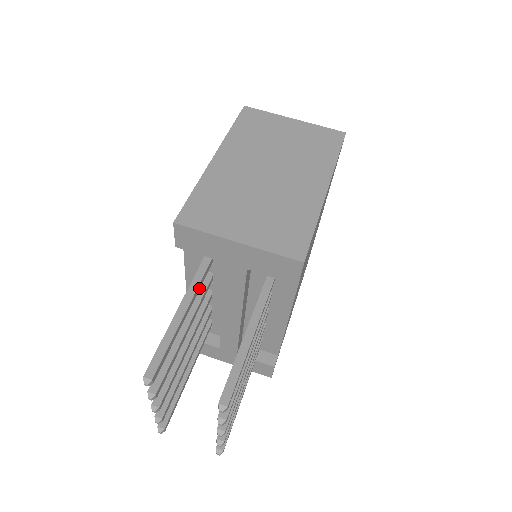
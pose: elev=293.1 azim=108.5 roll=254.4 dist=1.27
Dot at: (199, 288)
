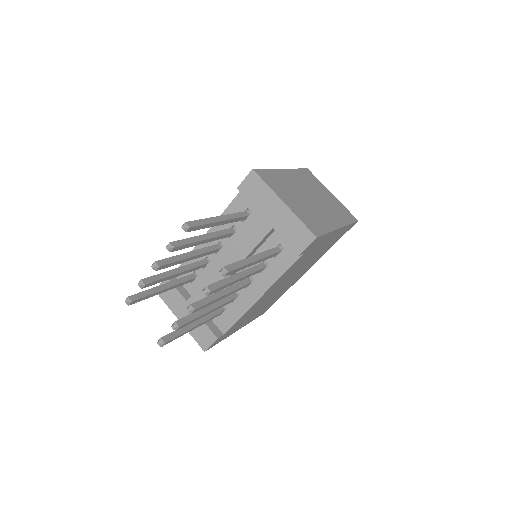
Dot at: (233, 221)
